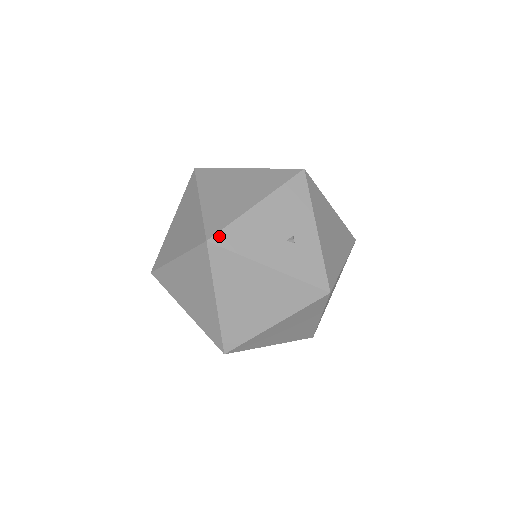
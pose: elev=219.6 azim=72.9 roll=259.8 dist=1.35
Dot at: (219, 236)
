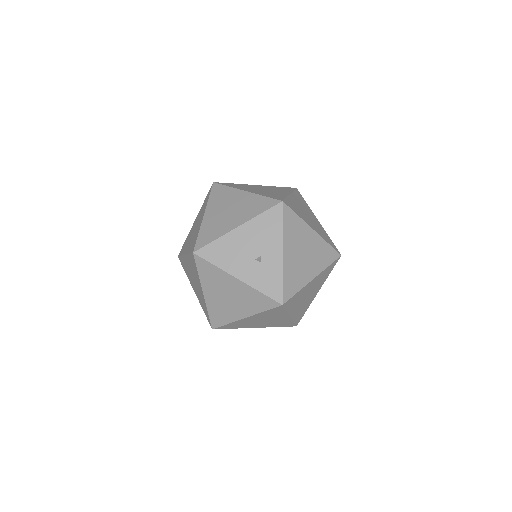
Dot at: (203, 250)
